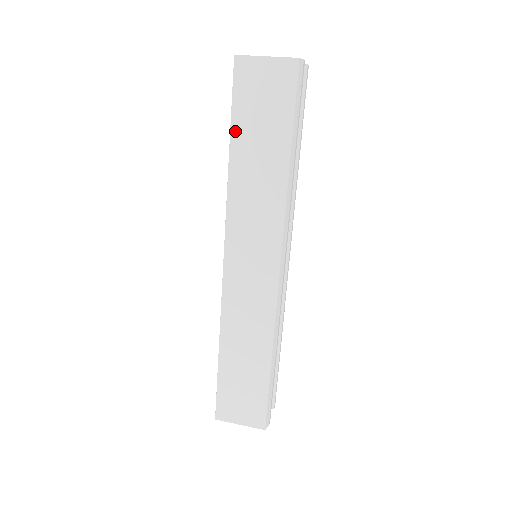
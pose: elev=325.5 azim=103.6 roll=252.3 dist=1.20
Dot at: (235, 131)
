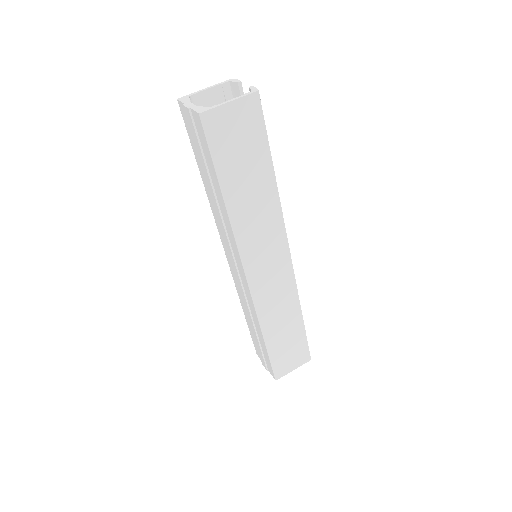
Dot at: (223, 178)
